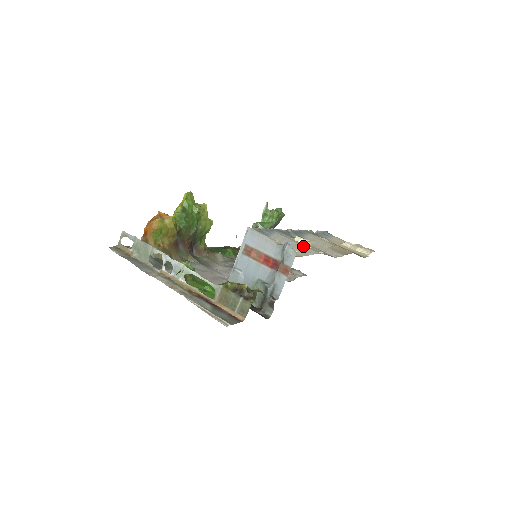
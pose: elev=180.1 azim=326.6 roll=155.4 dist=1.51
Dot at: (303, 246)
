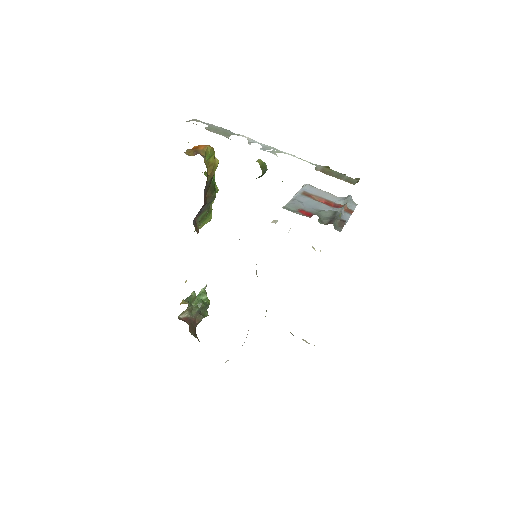
Dot at: occluded
